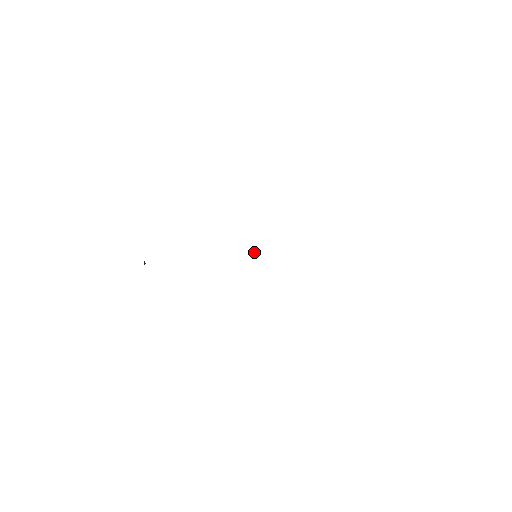
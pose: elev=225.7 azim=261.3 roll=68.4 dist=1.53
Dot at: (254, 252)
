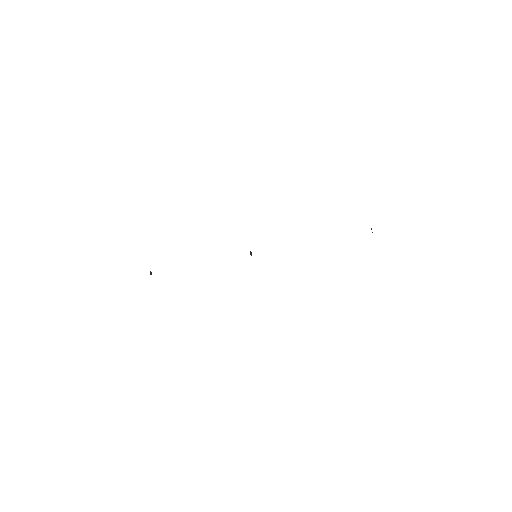
Dot at: (251, 254)
